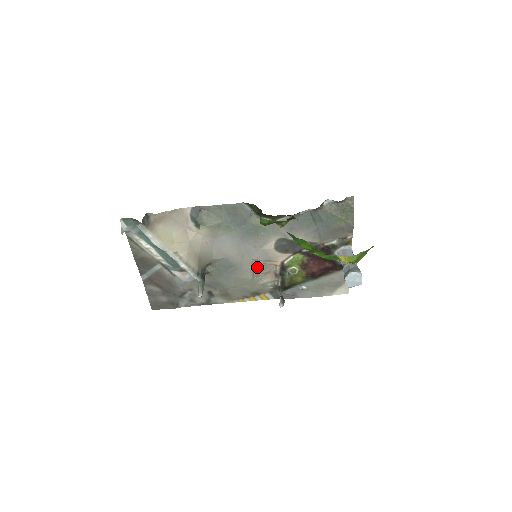
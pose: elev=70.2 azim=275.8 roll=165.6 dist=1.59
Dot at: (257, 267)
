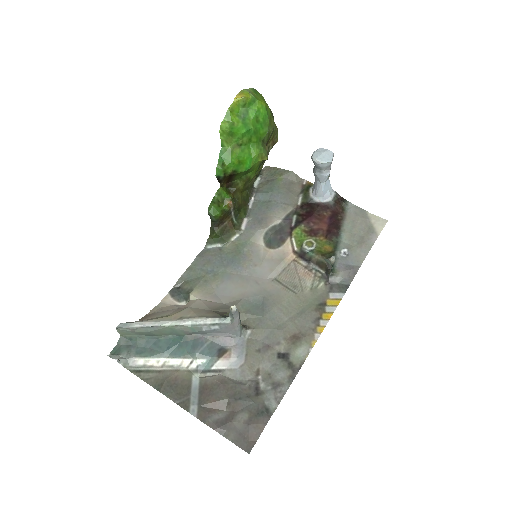
Dot at: (283, 281)
